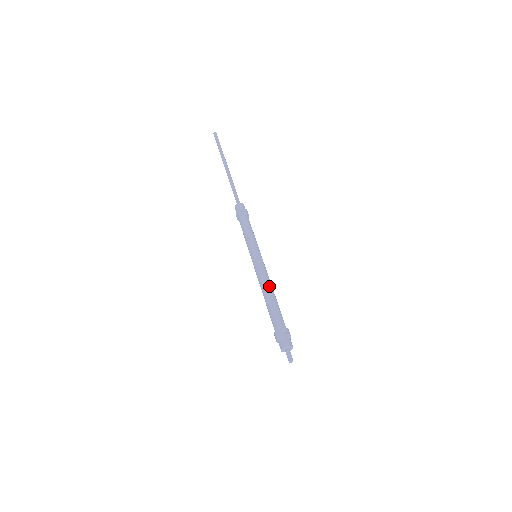
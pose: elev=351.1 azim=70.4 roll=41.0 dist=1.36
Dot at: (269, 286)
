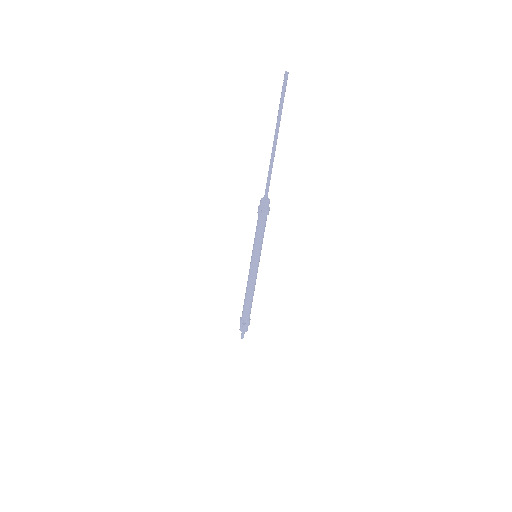
Dot at: (250, 289)
